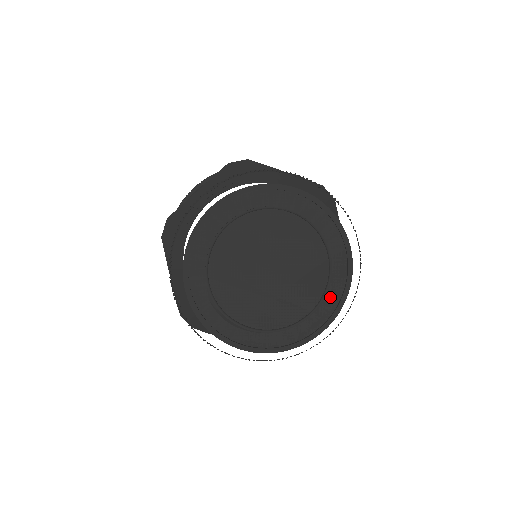
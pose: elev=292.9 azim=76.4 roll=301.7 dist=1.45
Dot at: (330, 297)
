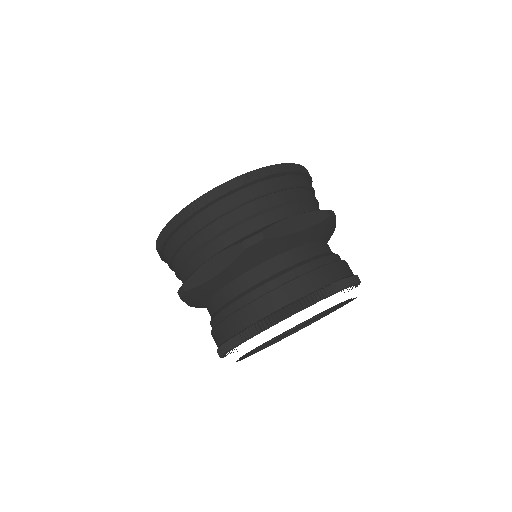
Dot at: occluded
